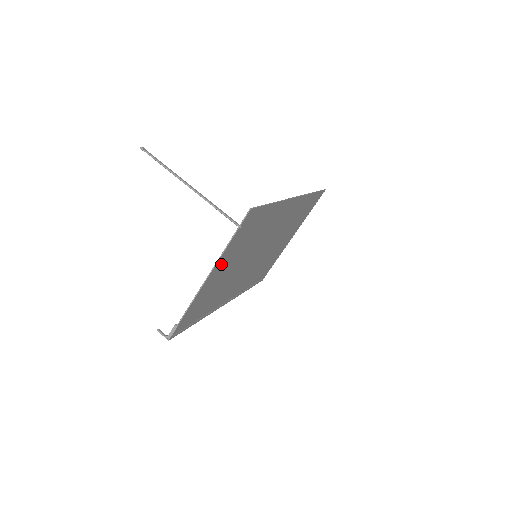
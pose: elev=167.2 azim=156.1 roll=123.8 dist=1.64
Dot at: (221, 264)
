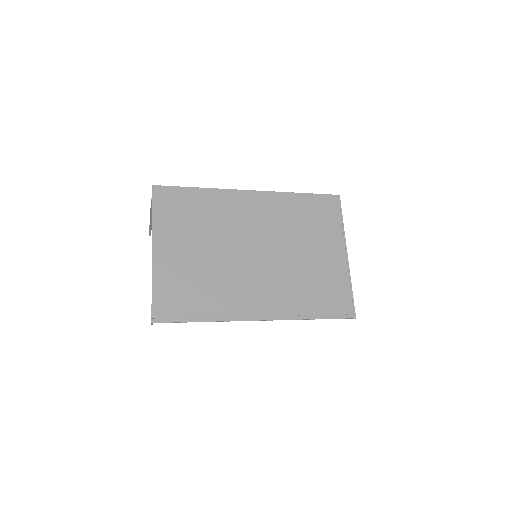
Dot at: (165, 239)
